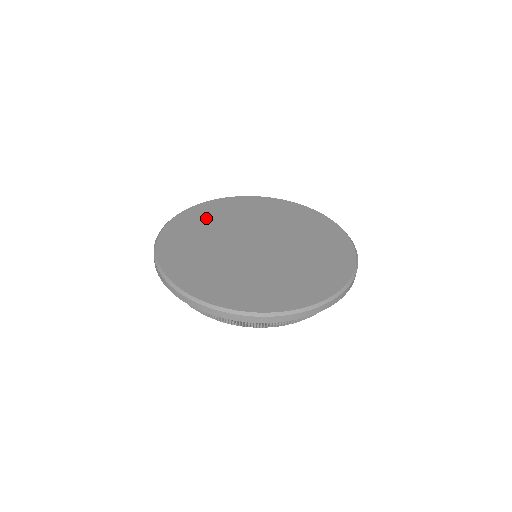
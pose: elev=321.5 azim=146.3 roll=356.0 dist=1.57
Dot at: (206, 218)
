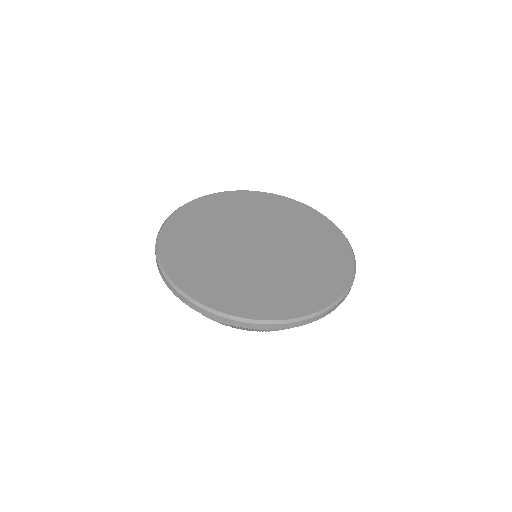
Dot at: (223, 207)
